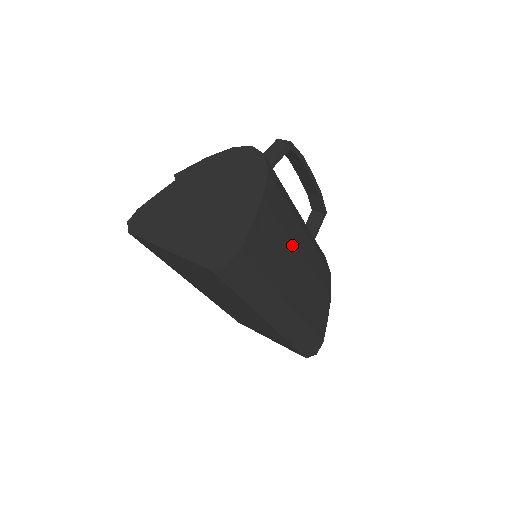
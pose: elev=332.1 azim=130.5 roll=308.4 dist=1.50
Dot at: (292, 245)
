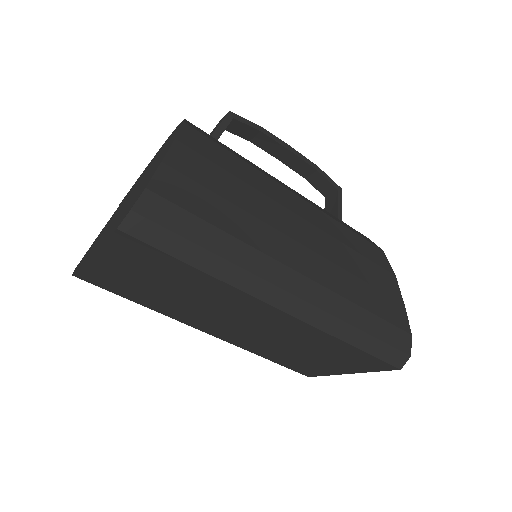
Dot at: (267, 200)
